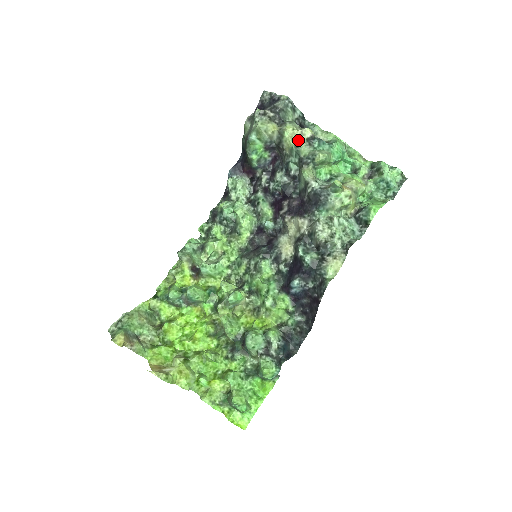
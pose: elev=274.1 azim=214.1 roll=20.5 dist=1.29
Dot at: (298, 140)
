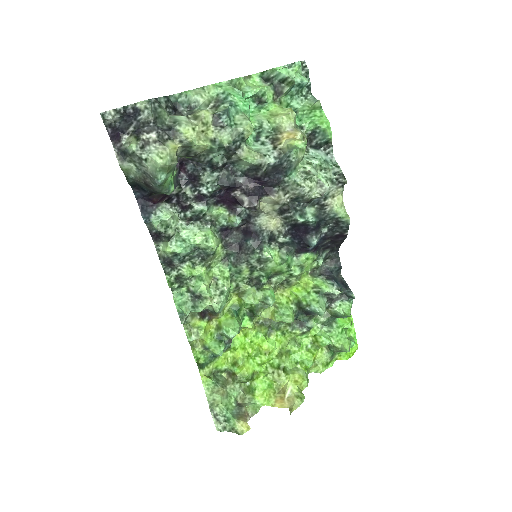
Dot at: (206, 134)
